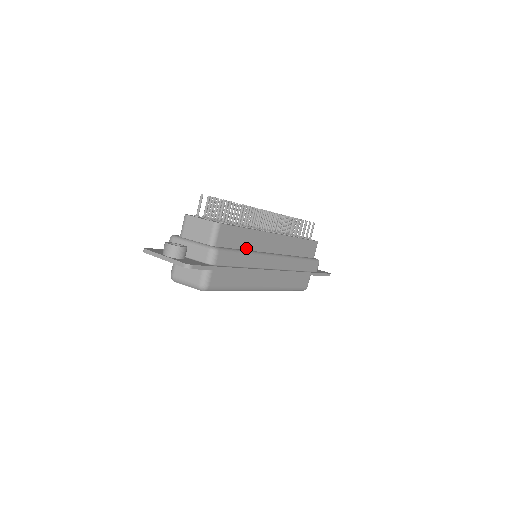
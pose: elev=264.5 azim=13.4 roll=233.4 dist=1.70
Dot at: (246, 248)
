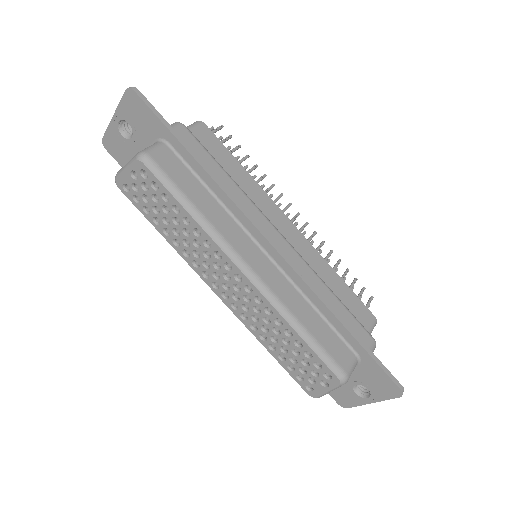
Dot at: occluded
